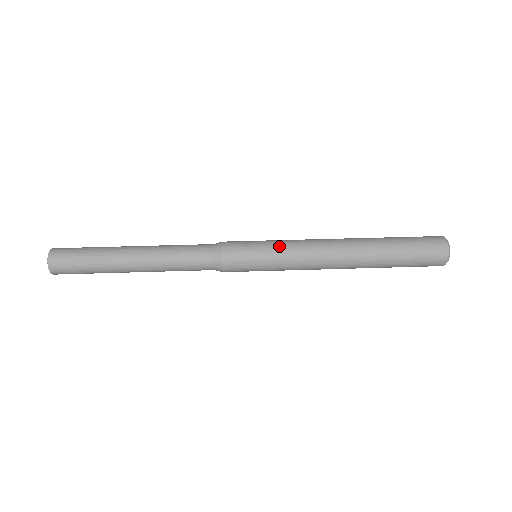
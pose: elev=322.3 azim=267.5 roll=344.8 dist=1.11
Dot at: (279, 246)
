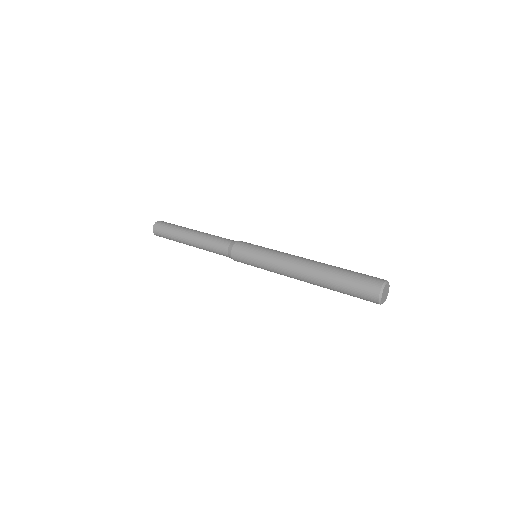
Dot at: (270, 249)
